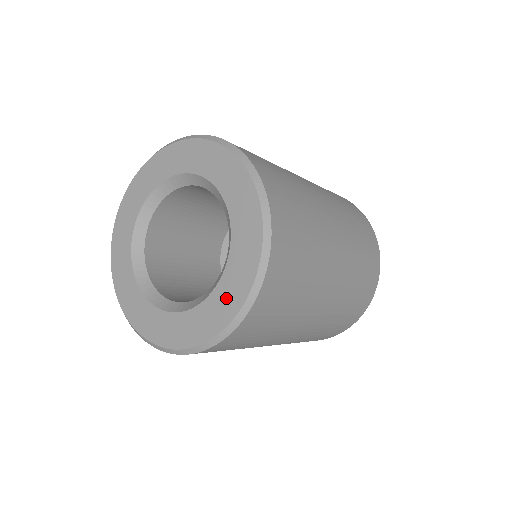
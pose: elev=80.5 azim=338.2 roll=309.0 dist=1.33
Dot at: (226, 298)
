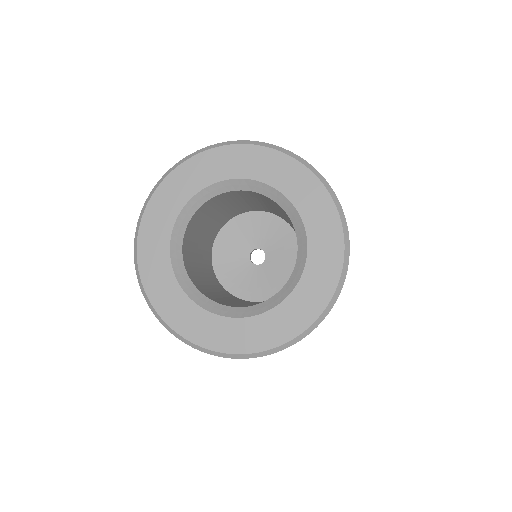
Dot at: (303, 305)
